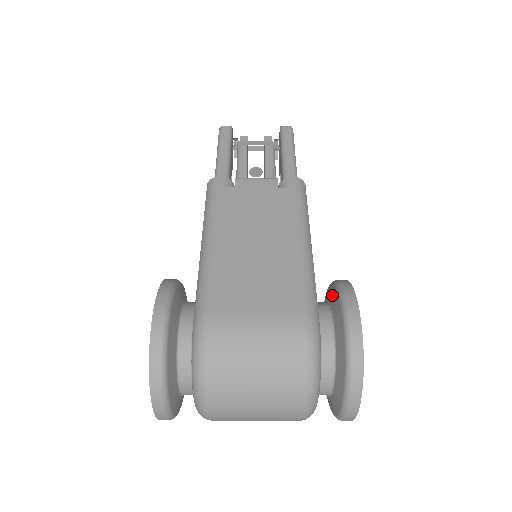
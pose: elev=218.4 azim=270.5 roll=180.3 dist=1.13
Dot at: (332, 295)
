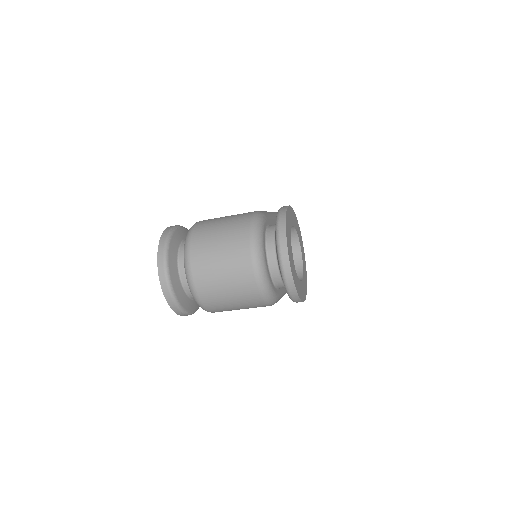
Dot at: occluded
